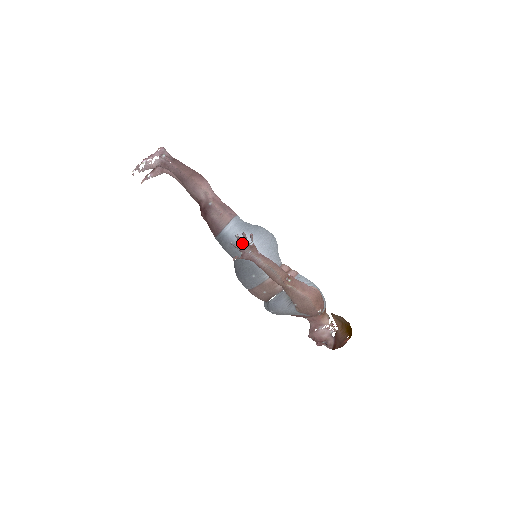
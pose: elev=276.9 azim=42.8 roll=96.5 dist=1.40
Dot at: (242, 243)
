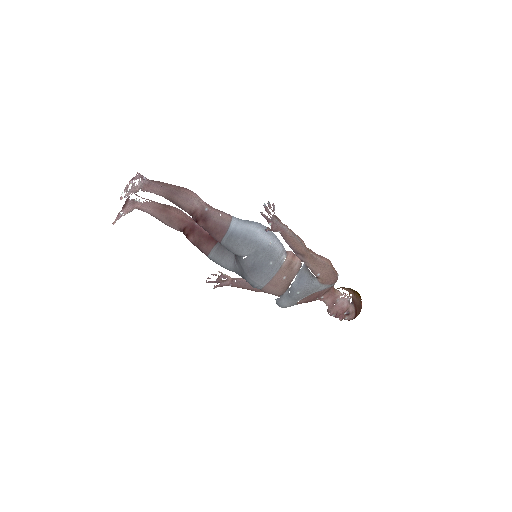
Dot at: (269, 213)
